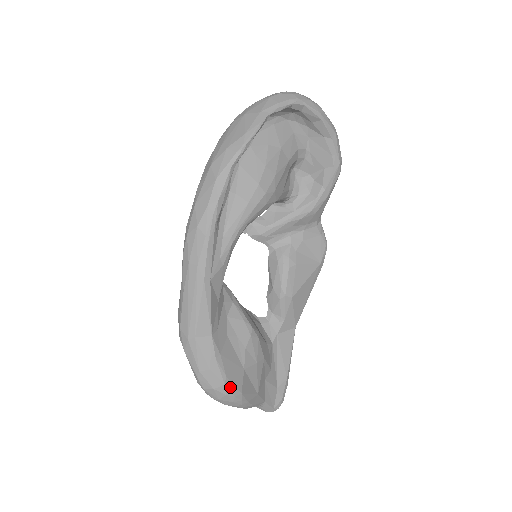
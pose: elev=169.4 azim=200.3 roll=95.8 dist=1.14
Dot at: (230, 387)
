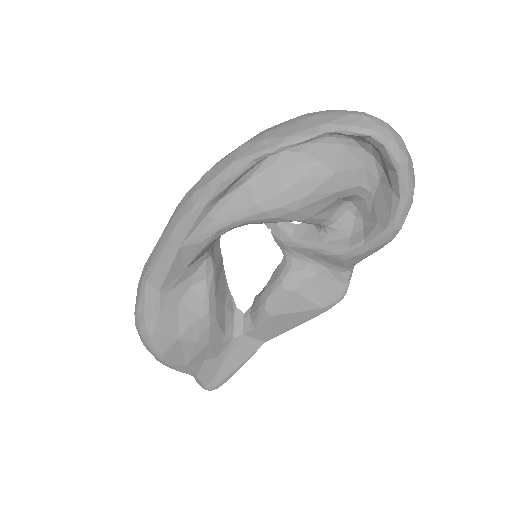
Dot at: (154, 342)
